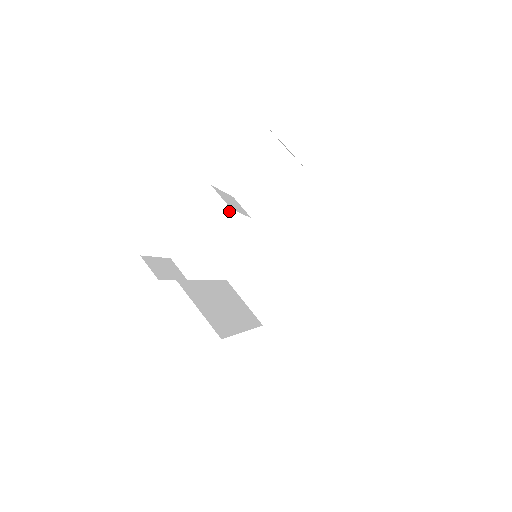
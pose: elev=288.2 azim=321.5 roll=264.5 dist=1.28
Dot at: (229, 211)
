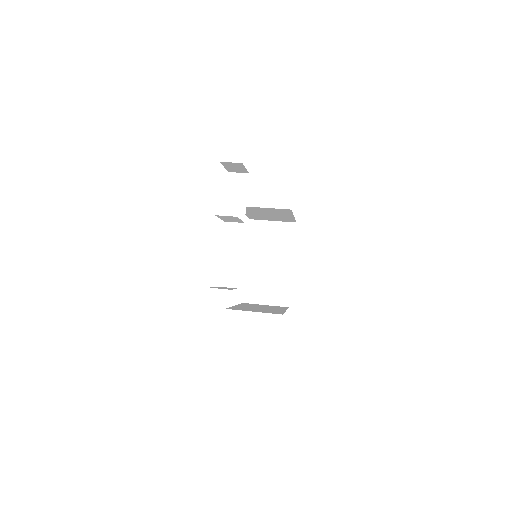
Dot at: (229, 231)
